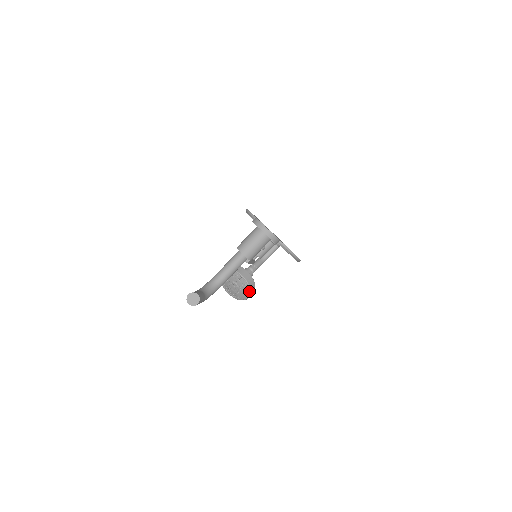
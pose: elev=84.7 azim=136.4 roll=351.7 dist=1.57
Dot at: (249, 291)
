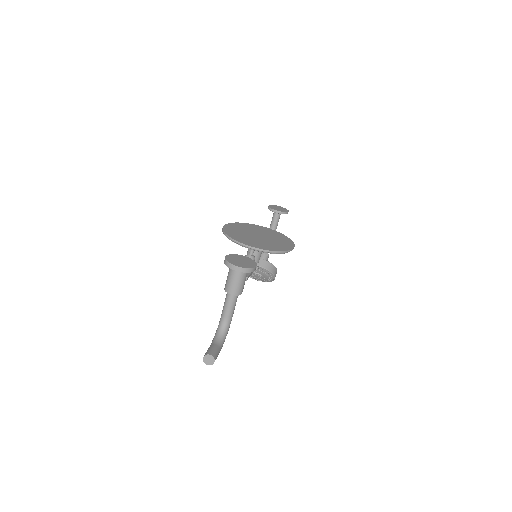
Dot at: (272, 274)
